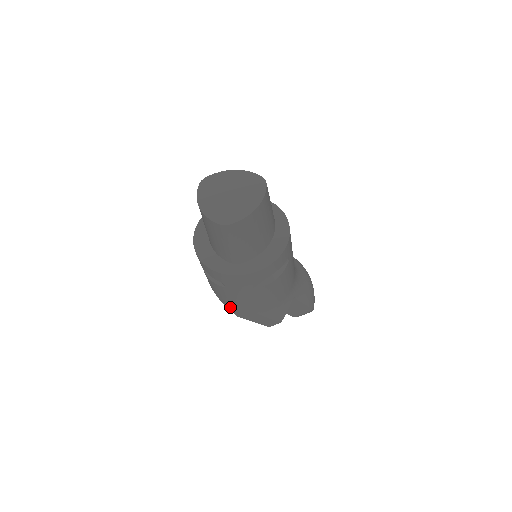
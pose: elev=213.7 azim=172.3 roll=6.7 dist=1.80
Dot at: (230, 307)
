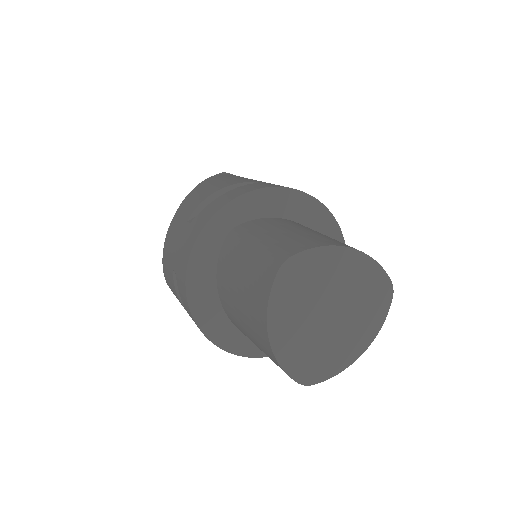
Dot at: occluded
